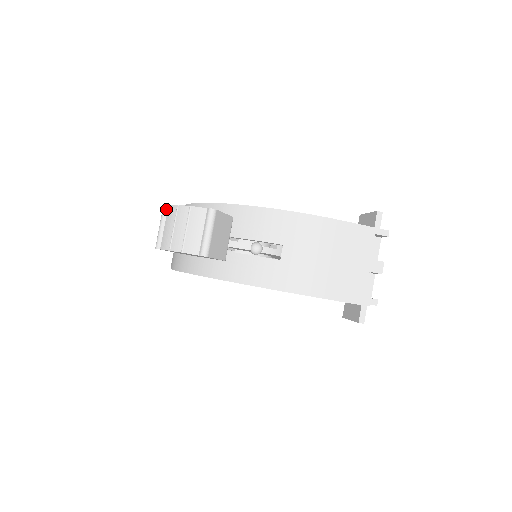
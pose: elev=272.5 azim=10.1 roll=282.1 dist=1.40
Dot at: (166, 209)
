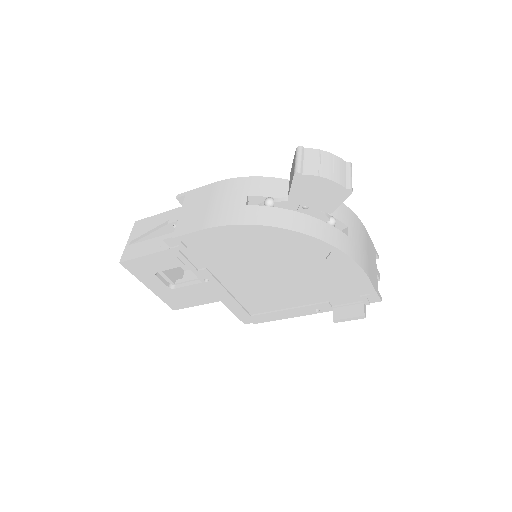
Dot at: (303, 149)
